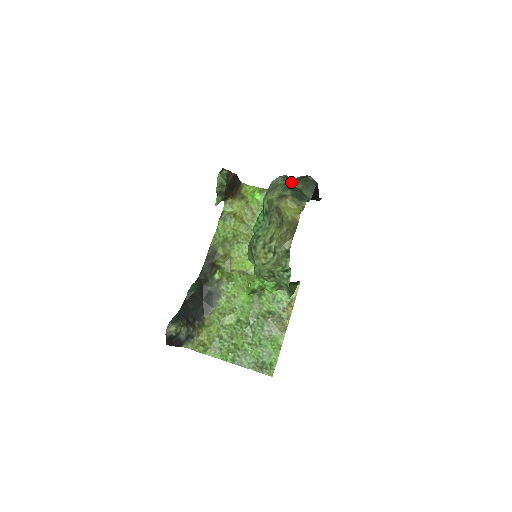
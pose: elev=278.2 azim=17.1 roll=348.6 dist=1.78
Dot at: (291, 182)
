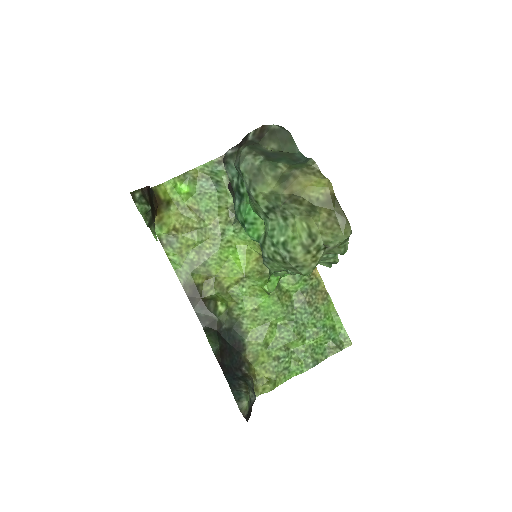
Dot at: (260, 150)
